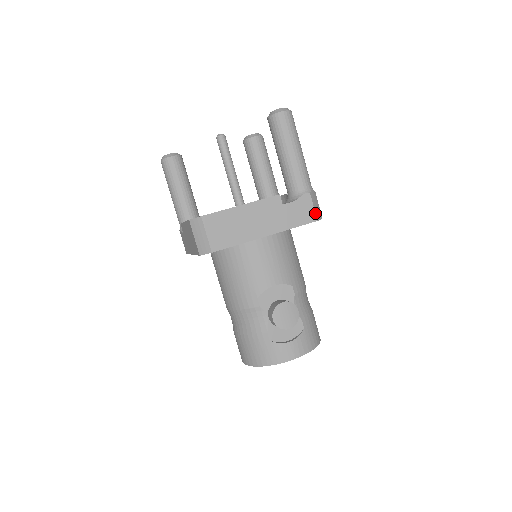
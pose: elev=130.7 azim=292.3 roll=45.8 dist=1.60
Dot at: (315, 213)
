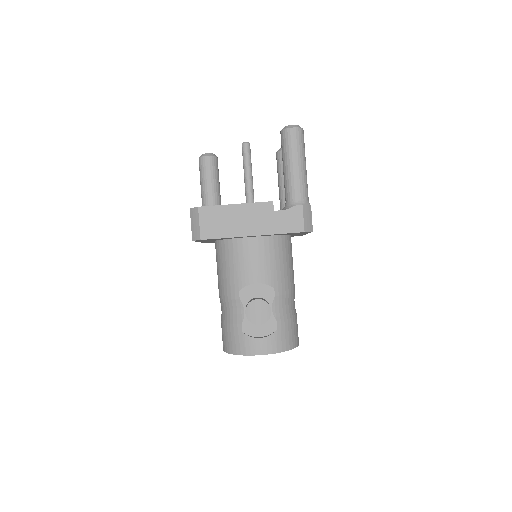
Dot at: (304, 224)
